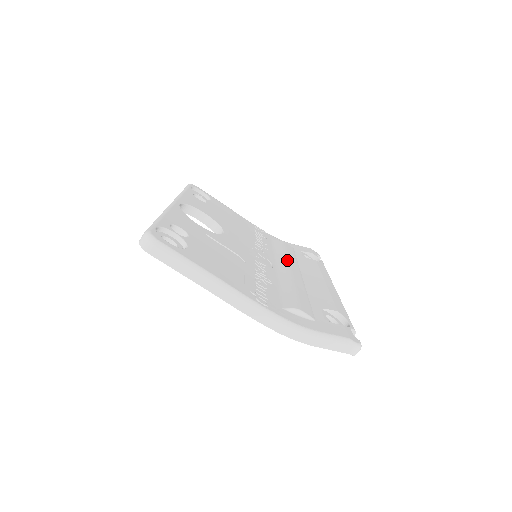
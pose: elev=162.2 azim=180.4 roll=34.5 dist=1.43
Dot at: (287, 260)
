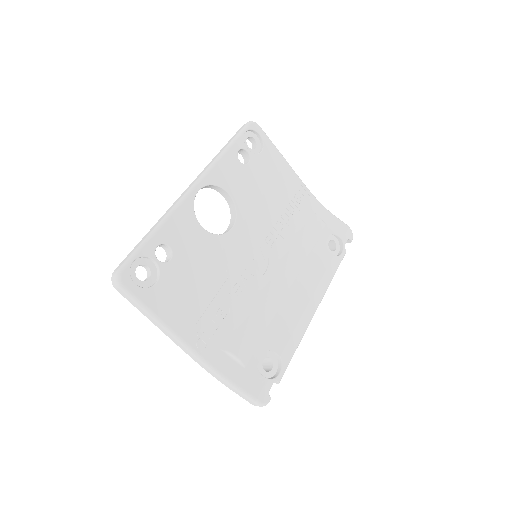
Dot at: (292, 260)
